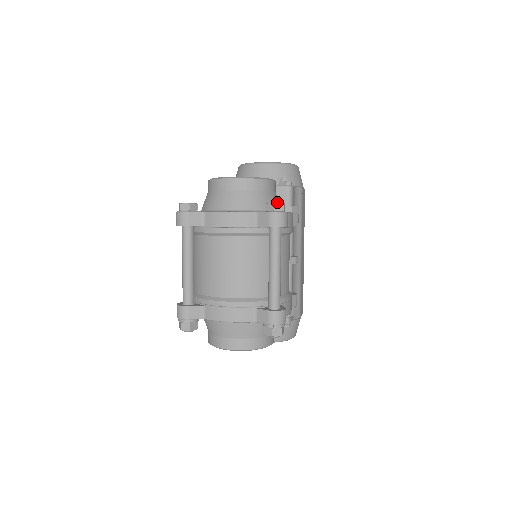
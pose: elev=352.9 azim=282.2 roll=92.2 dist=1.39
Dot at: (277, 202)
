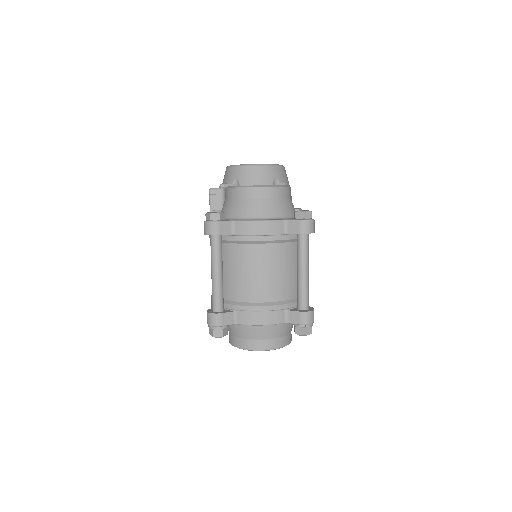
Dot at: occluded
